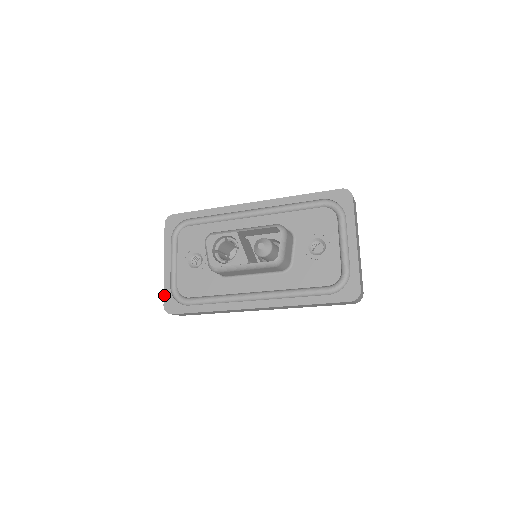
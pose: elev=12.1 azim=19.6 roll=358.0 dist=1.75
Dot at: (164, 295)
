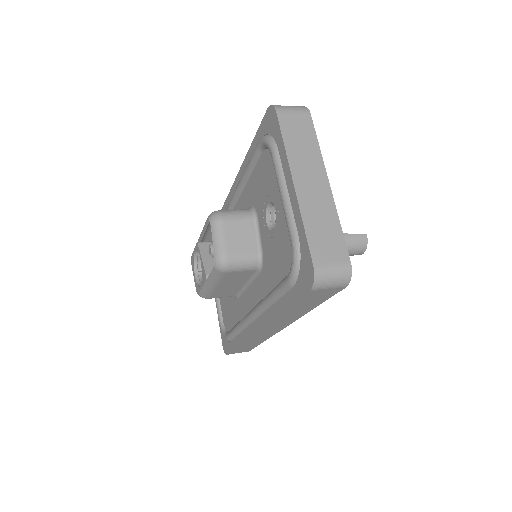
Dot at: occluded
